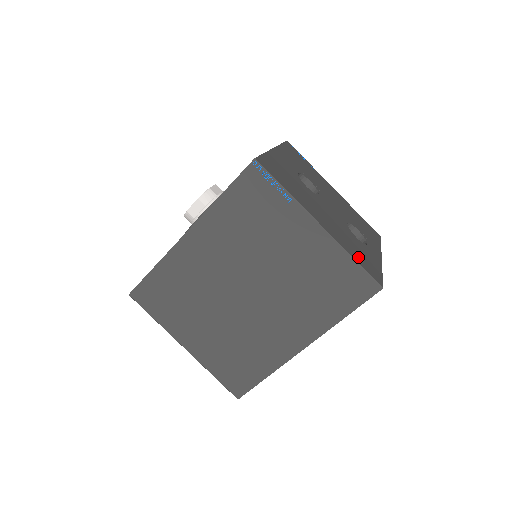
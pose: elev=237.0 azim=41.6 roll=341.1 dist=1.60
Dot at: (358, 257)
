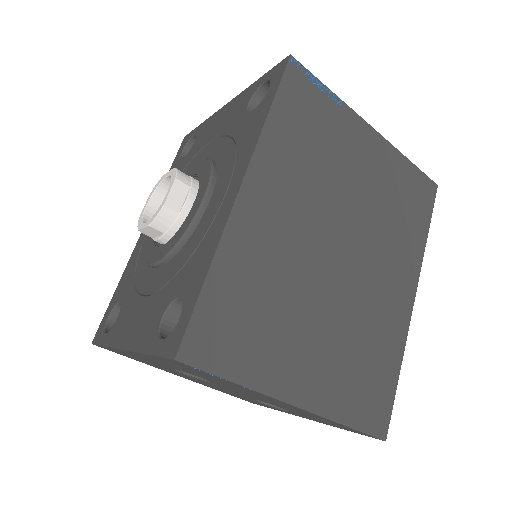
Dot at: occluded
